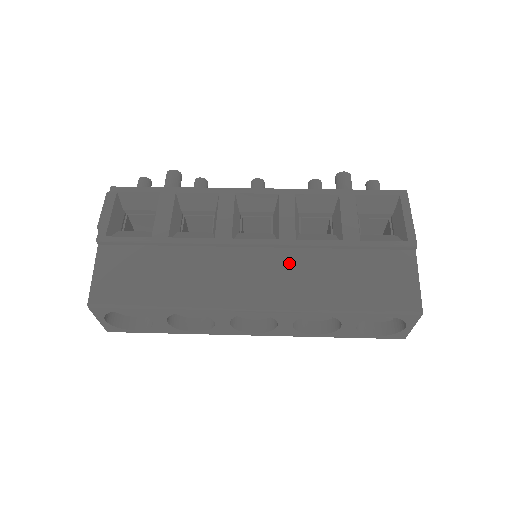
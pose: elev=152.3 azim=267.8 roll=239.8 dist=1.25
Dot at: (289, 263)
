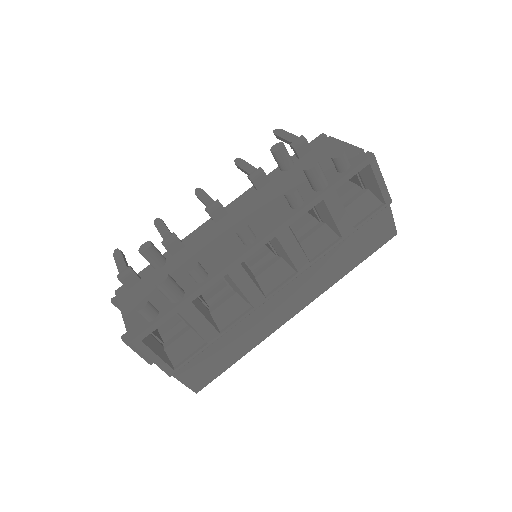
Dot at: (309, 275)
